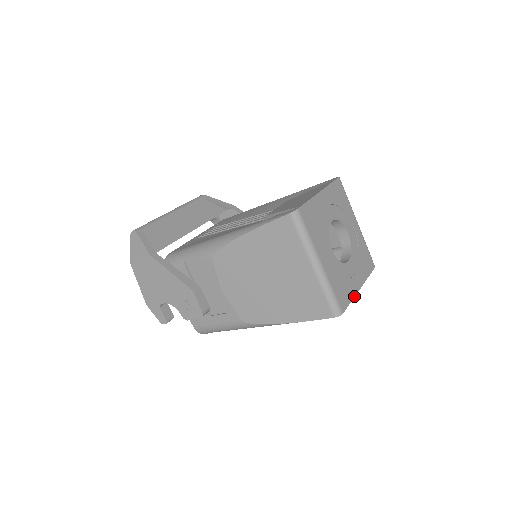
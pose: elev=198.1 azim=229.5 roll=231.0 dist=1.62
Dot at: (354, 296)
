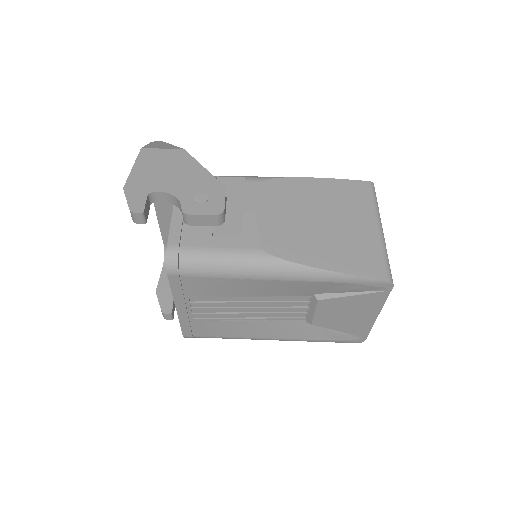
Dot at: (383, 305)
